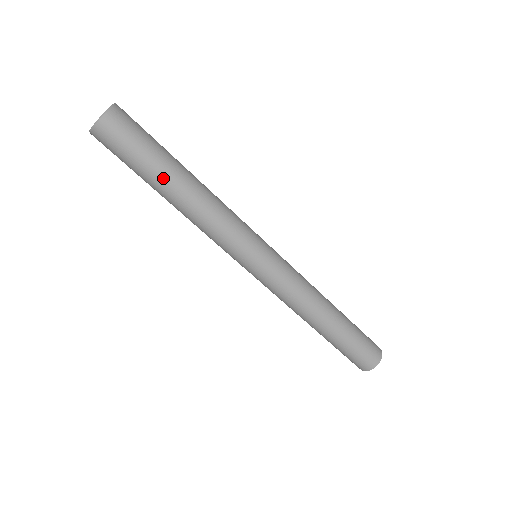
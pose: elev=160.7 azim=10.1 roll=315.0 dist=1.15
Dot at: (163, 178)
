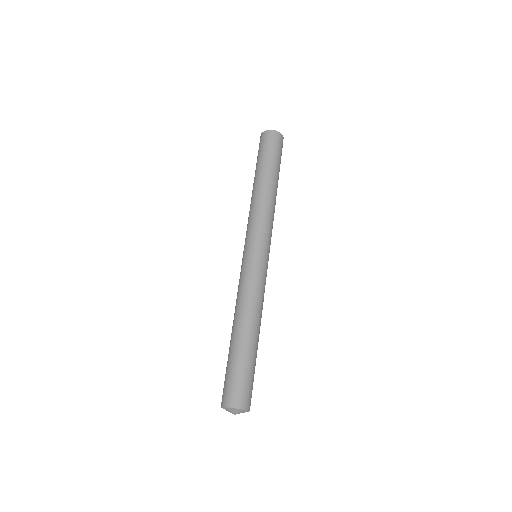
Dot at: (276, 175)
